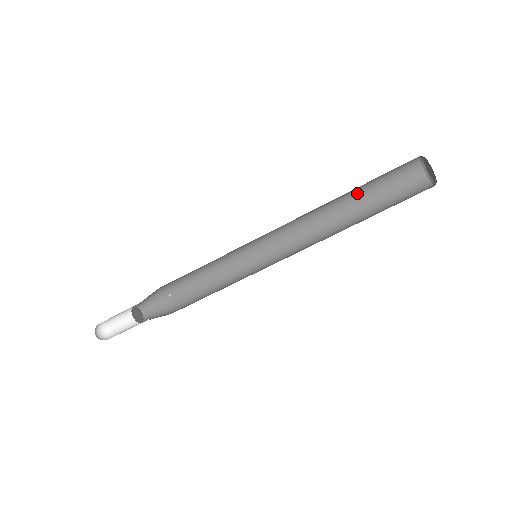
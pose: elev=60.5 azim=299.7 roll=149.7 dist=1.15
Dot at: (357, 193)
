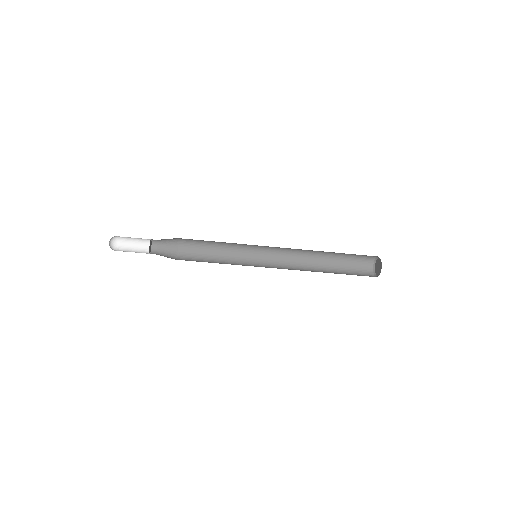
Dot at: occluded
